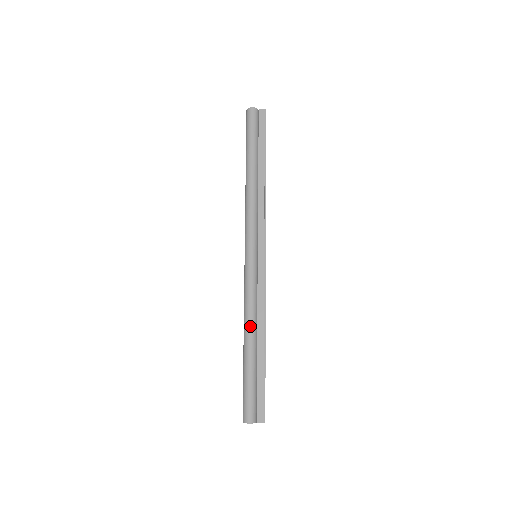
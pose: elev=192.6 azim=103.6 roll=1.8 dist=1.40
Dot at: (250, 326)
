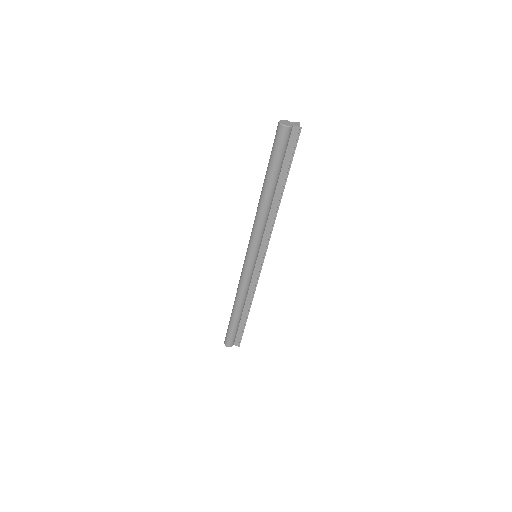
Dot at: (239, 302)
